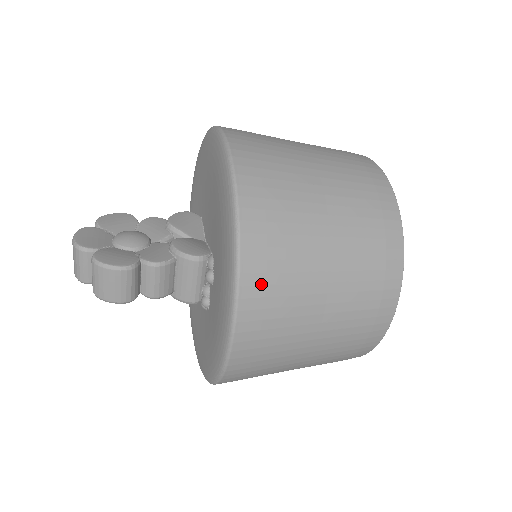
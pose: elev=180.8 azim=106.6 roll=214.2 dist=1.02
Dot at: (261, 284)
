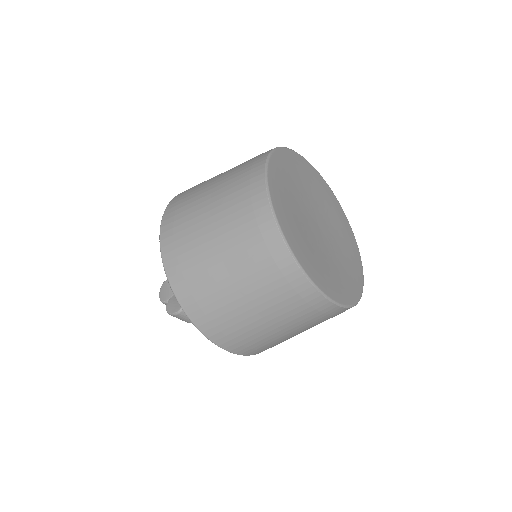
Dot at: (213, 327)
